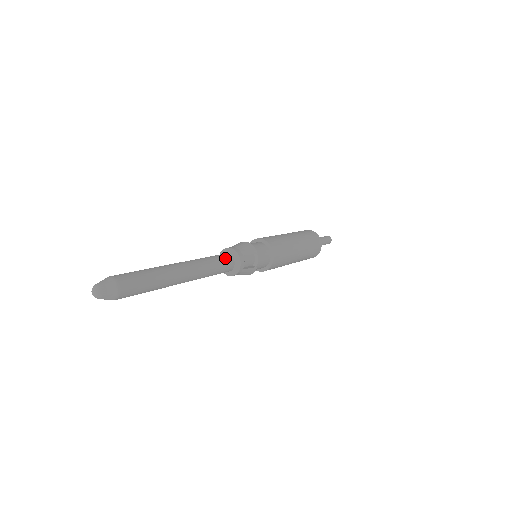
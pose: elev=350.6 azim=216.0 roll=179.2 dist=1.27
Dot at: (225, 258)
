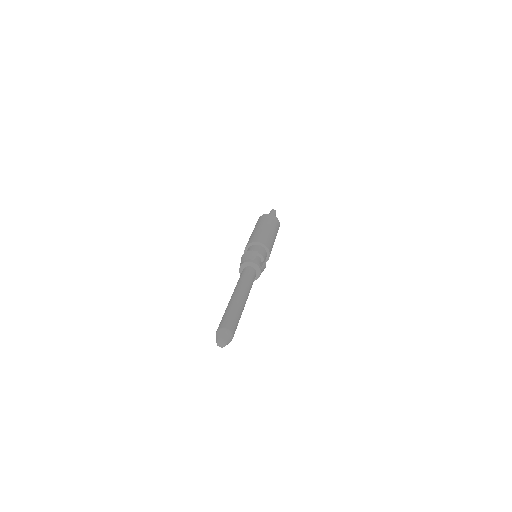
Dot at: (248, 270)
